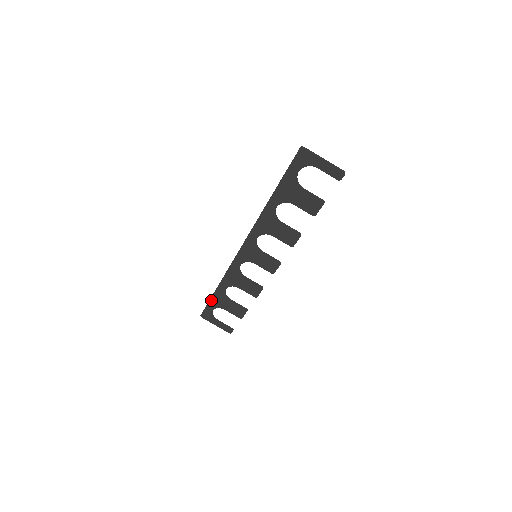
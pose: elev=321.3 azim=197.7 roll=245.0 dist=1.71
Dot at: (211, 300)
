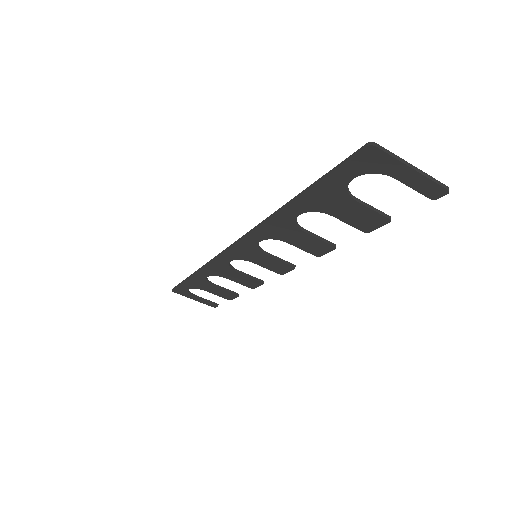
Dot at: (186, 282)
